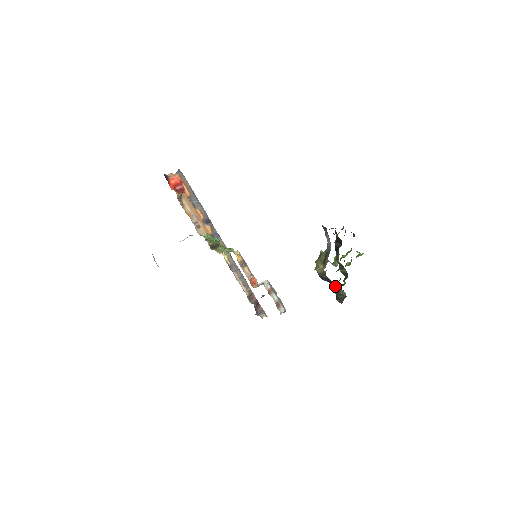
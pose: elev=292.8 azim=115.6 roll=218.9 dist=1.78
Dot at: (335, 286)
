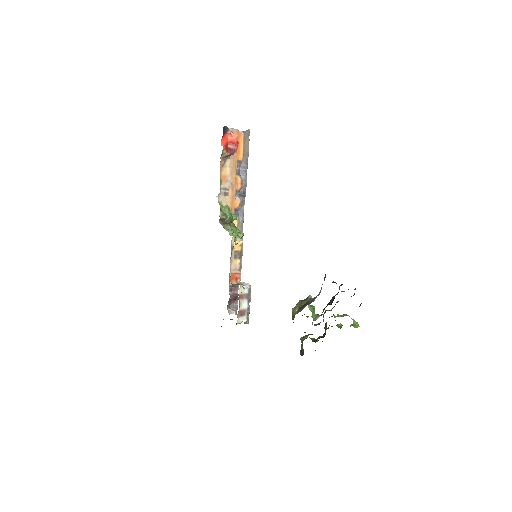
Dot at: occluded
